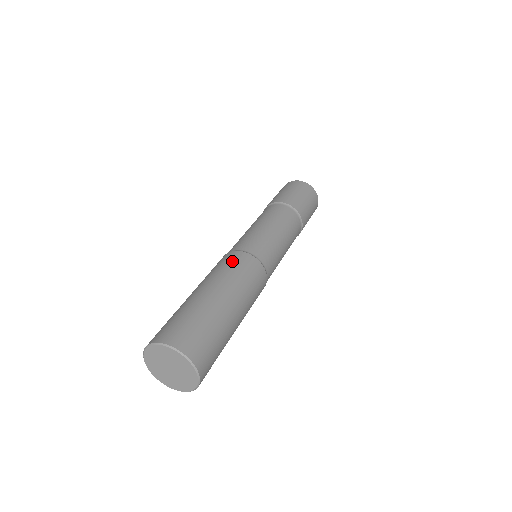
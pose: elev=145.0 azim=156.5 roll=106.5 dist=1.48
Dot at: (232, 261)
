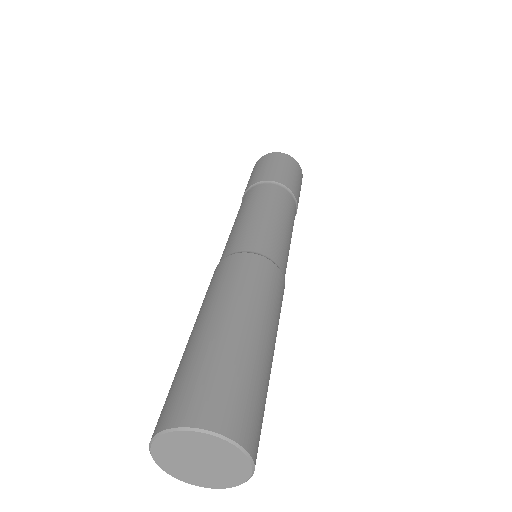
Dot at: (212, 280)
